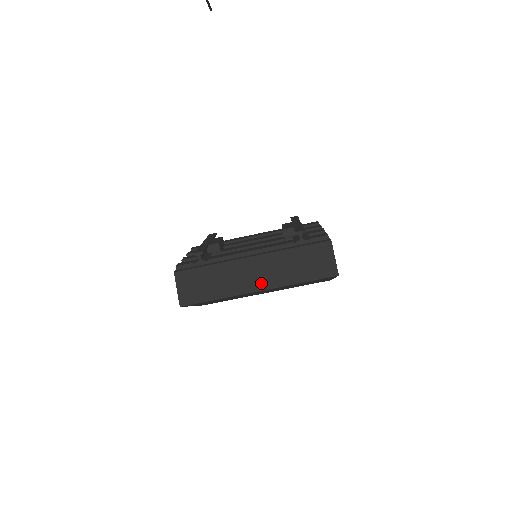
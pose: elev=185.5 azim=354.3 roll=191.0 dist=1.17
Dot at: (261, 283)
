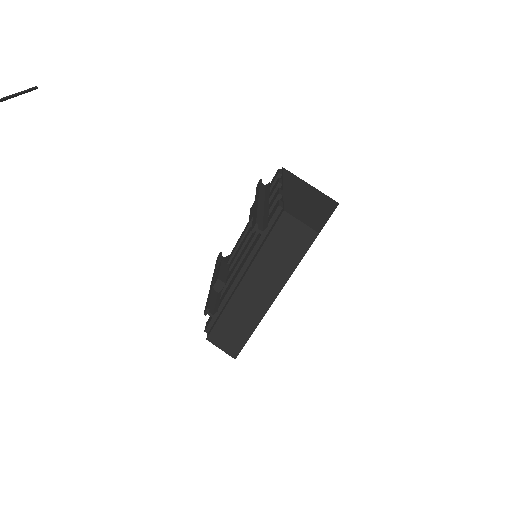
Dot at: (269, 294)
